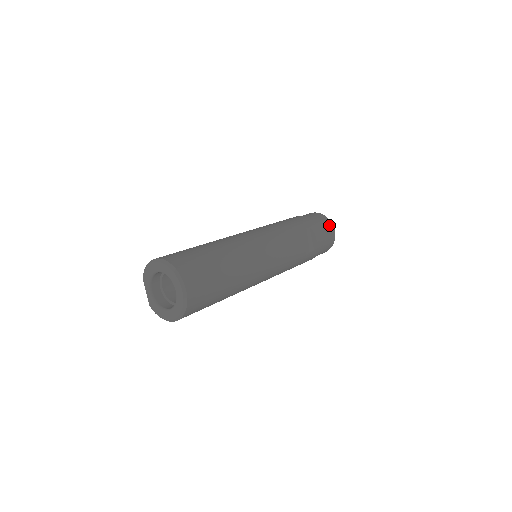
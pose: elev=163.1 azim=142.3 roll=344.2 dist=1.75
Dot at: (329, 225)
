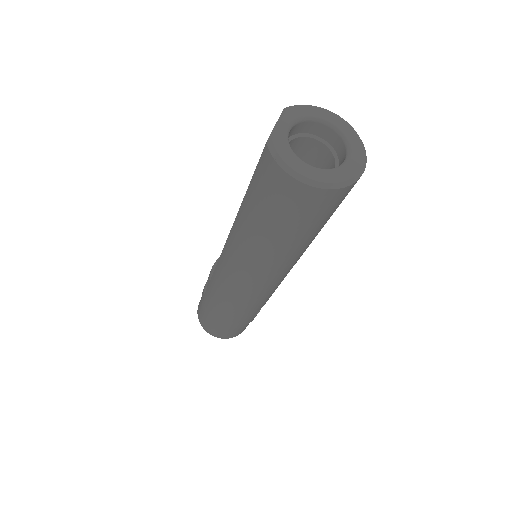
Dot at: occluded
